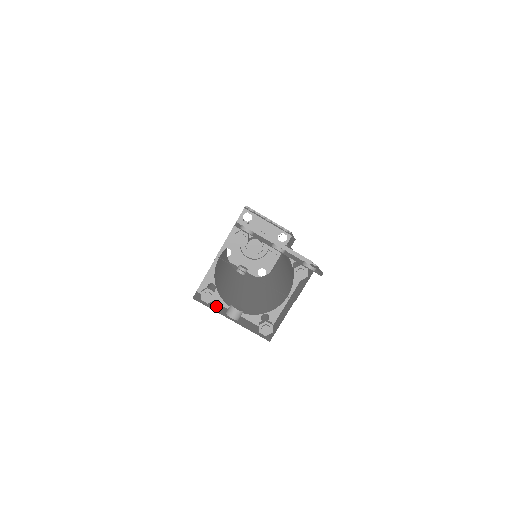
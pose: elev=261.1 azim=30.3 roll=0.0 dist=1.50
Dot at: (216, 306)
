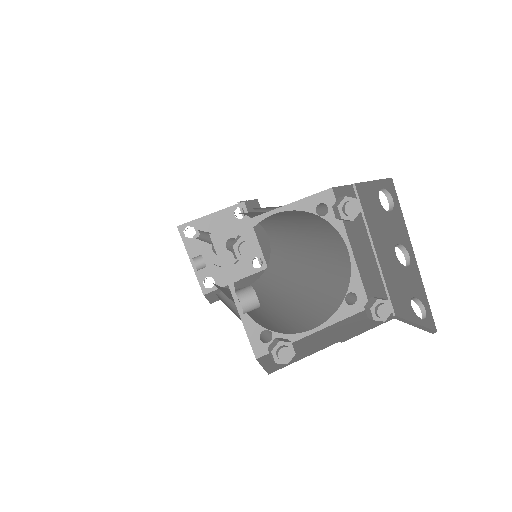
Dot at: occluded
